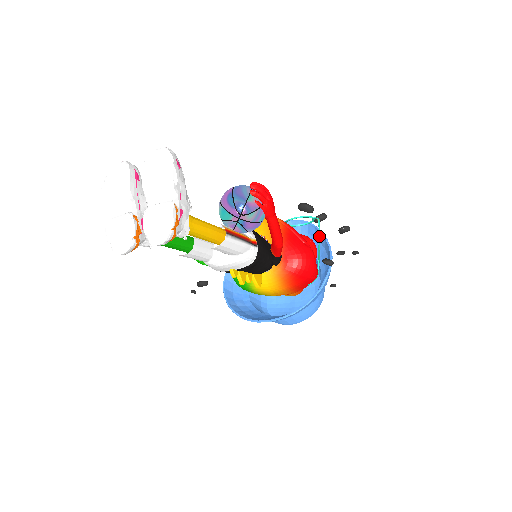
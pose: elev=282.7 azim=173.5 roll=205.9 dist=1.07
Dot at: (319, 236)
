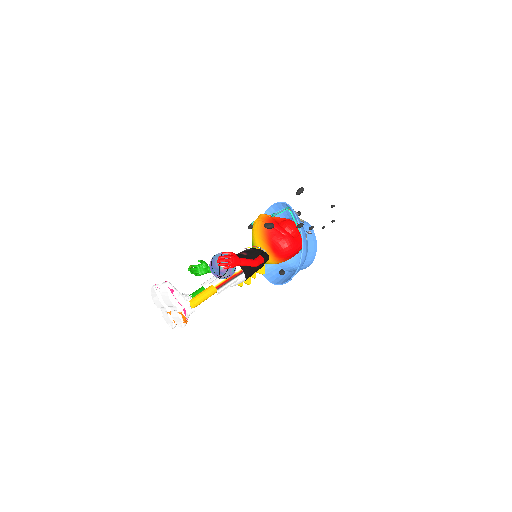
Dot at: (294, 221)
